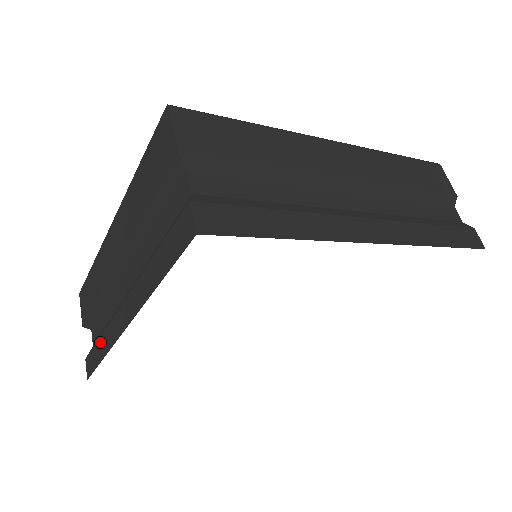
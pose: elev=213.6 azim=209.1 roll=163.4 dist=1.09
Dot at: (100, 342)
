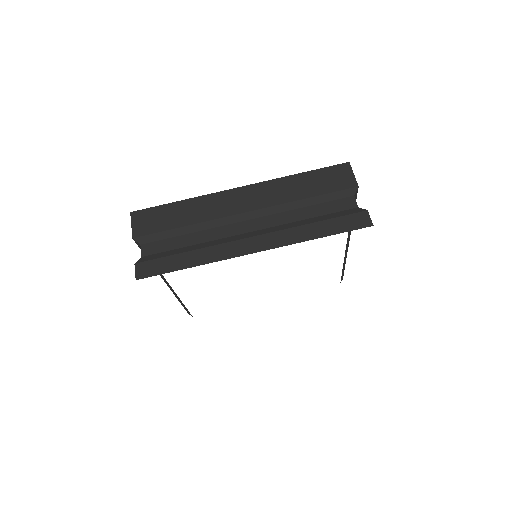
Dot at: (188, 255)
